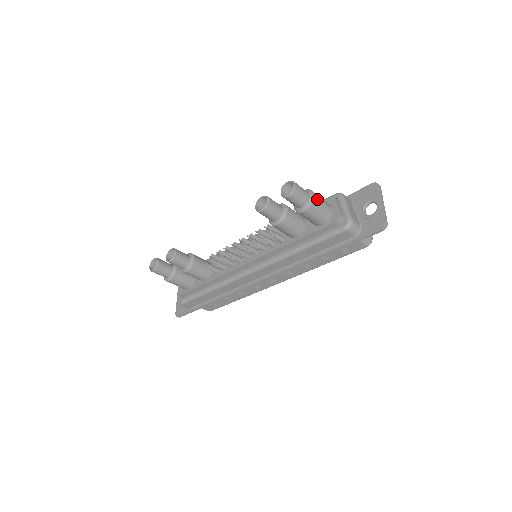
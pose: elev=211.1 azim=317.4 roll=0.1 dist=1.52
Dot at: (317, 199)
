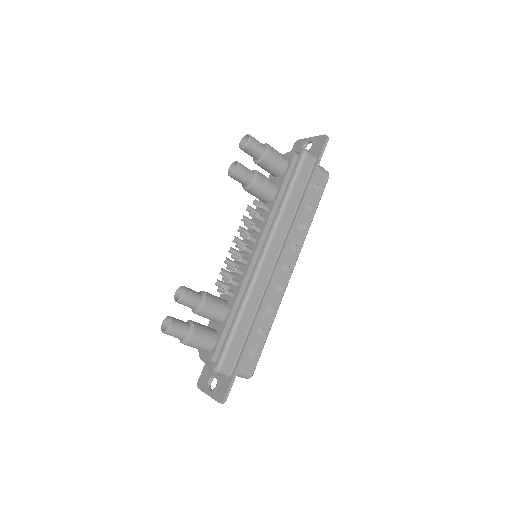
Dot at: occluded
